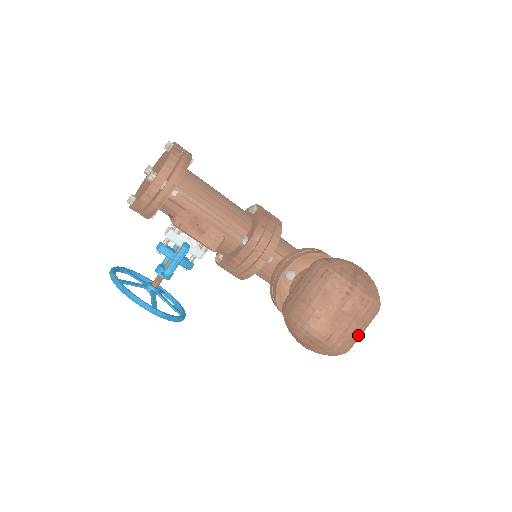
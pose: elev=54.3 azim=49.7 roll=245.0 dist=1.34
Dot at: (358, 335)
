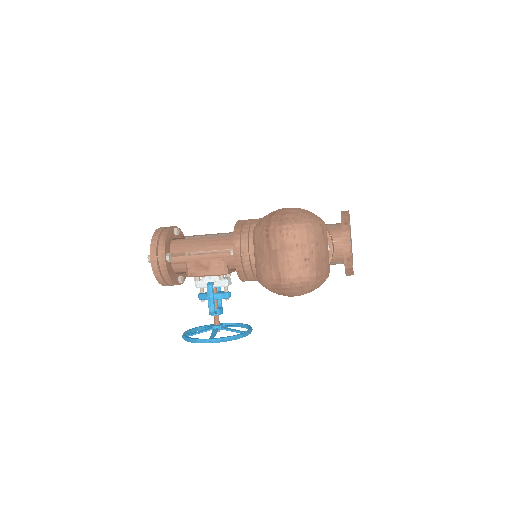
Dot at: (308, 259)
